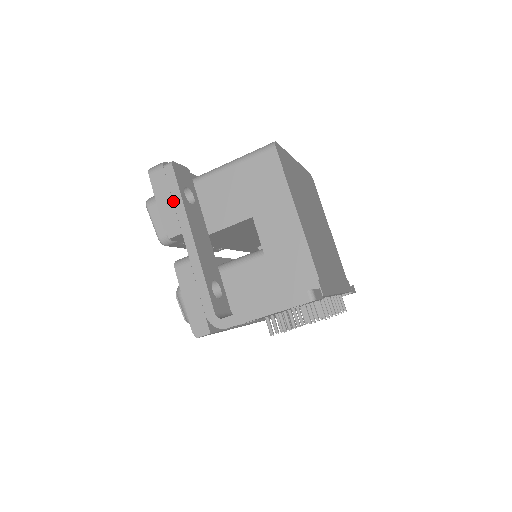
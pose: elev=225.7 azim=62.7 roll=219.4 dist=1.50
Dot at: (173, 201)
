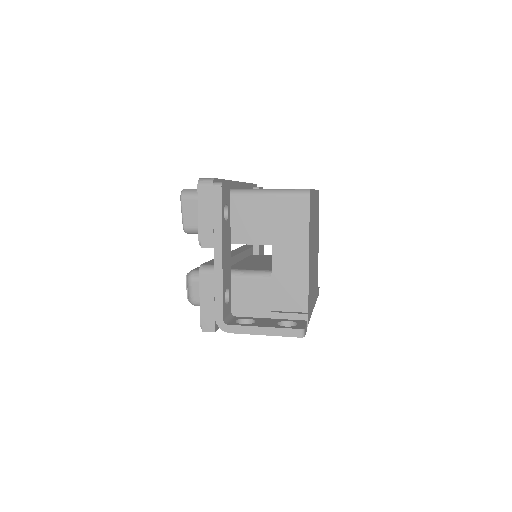
Dot at: (213, 218)
